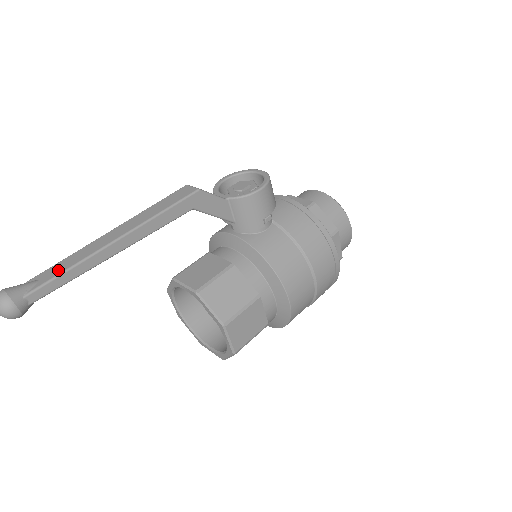
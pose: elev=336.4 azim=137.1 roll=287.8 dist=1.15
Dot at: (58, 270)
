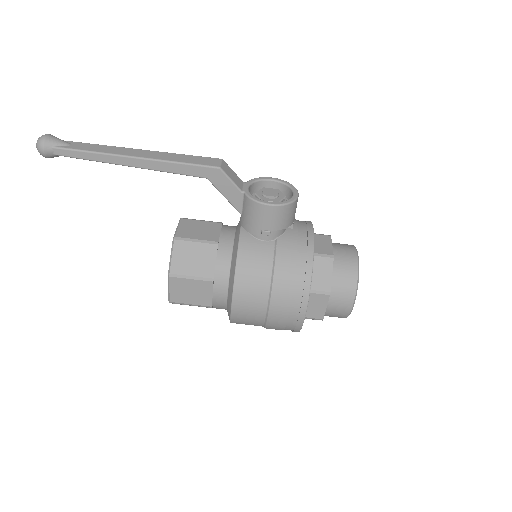
Dot at: (85, 147)
